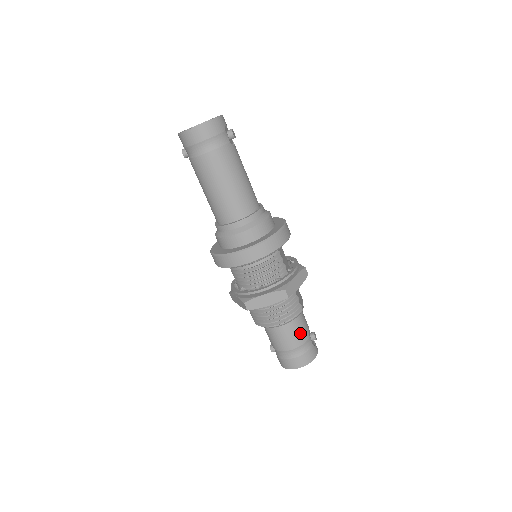
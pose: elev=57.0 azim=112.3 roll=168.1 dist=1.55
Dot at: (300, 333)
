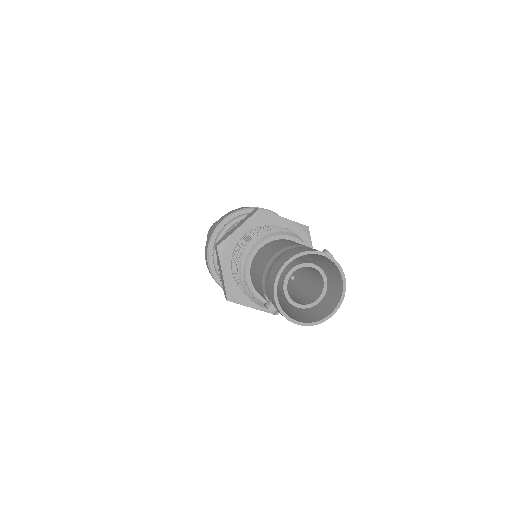
Dot at: (291, 243)
